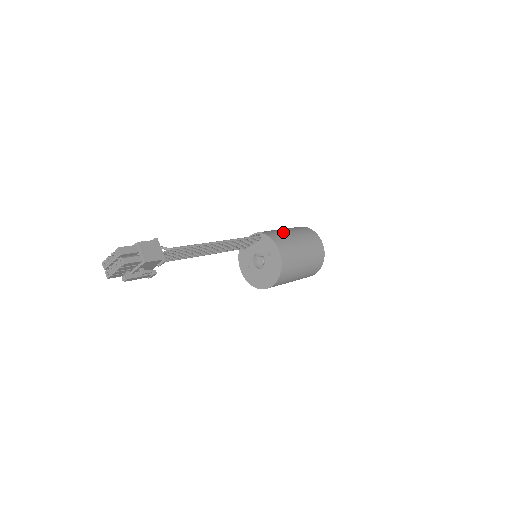
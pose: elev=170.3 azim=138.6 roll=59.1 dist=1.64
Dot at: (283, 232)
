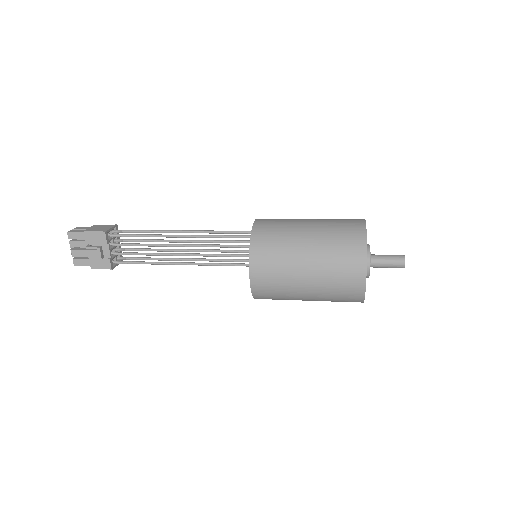
Dot at: occluded
